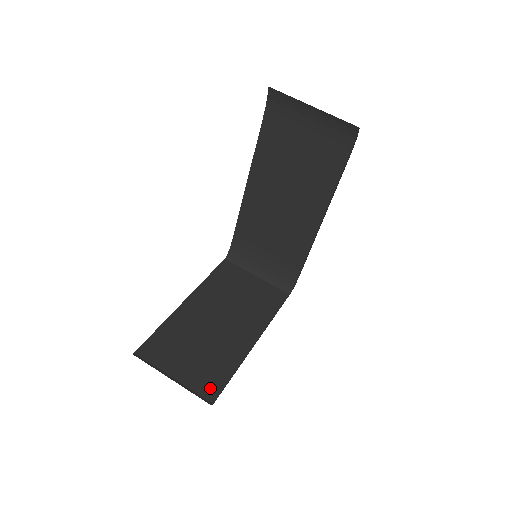
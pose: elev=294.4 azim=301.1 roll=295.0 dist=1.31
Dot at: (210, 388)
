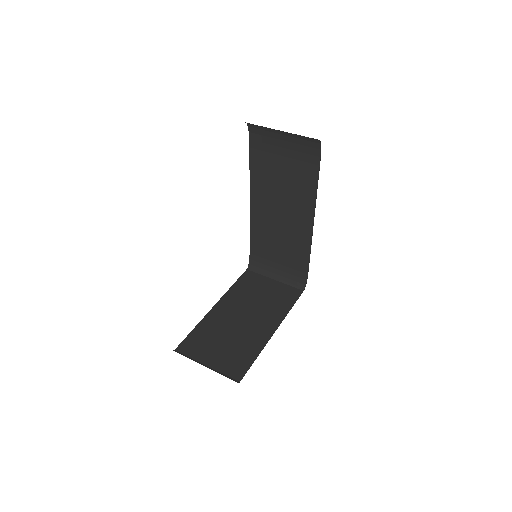
Dot at: (237, 370)
